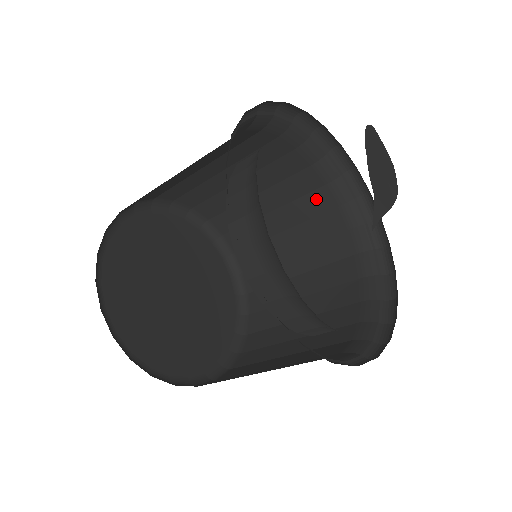
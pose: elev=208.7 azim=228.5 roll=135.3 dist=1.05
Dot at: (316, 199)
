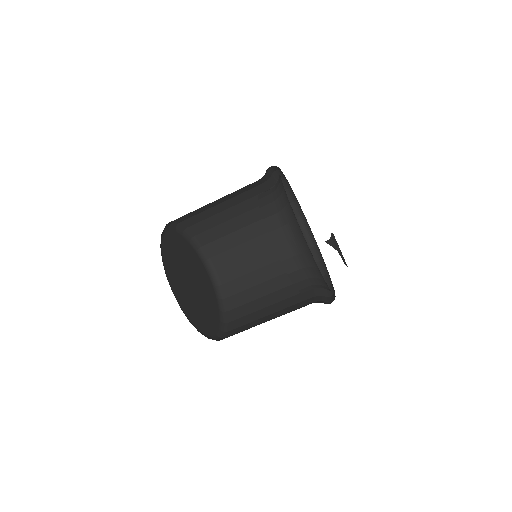
Dot at: occluded
